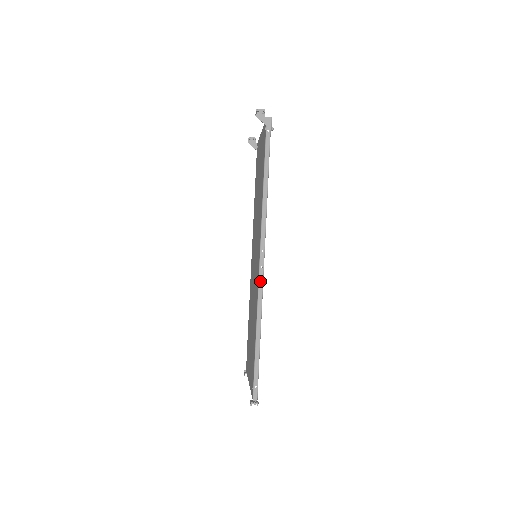
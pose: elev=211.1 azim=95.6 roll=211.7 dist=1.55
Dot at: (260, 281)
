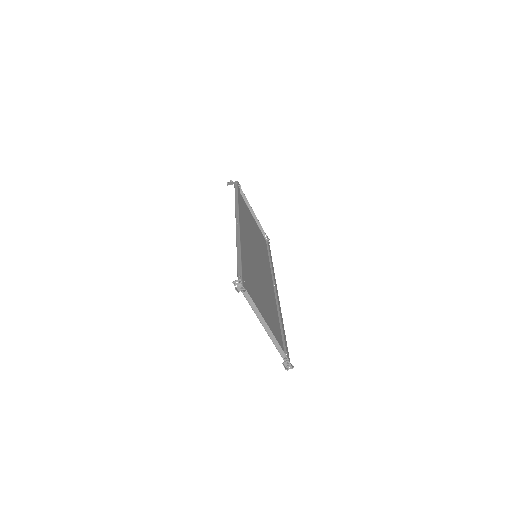
Dot at: (237, 229)
